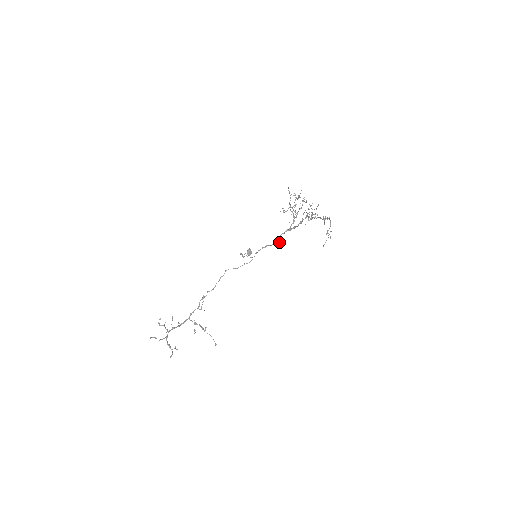
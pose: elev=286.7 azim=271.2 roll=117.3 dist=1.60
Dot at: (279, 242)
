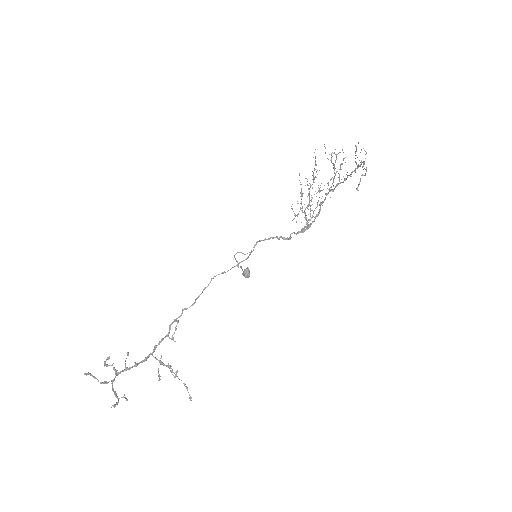
Dot at: (288, 238)
